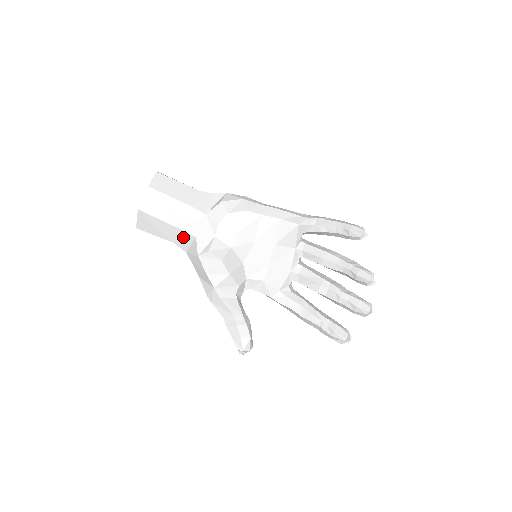
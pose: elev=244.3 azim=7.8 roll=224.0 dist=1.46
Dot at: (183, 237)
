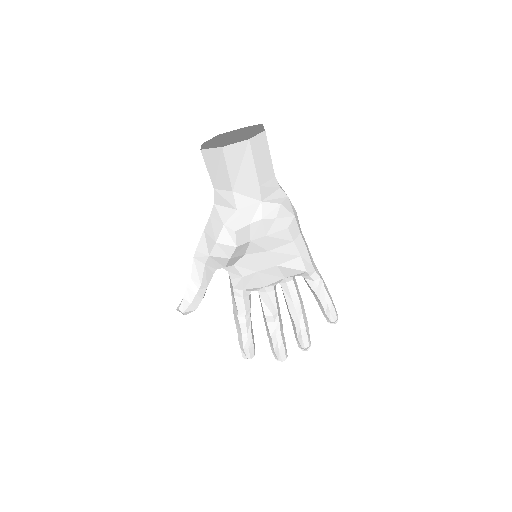
Dot at: (227, 197)
